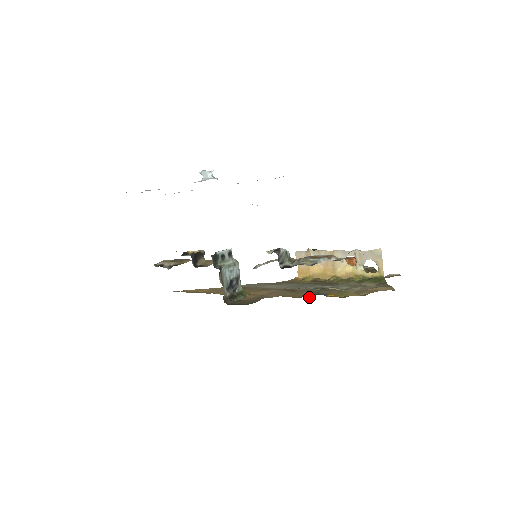
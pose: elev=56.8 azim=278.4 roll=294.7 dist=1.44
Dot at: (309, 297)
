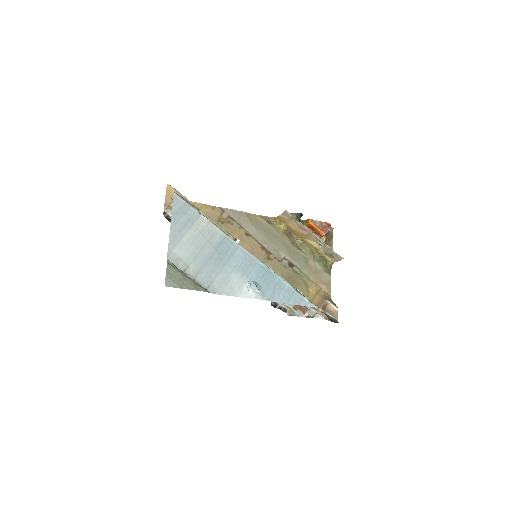
Dot at: occluded
